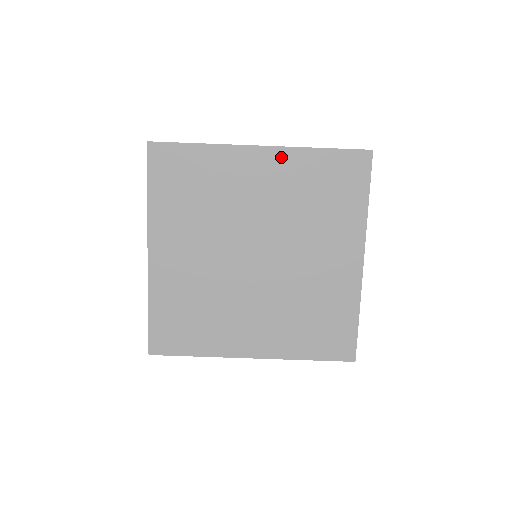
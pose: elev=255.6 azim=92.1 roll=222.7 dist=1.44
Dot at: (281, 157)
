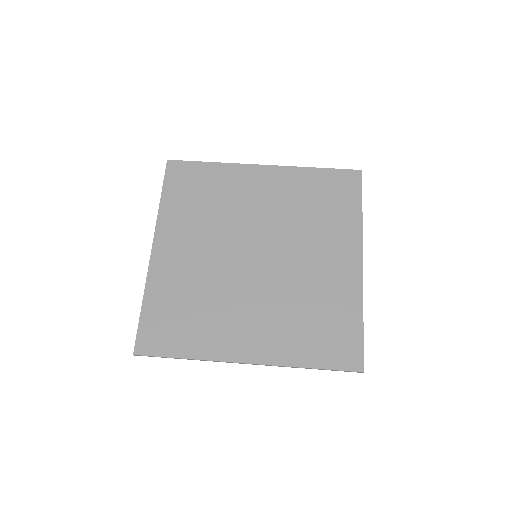
Dot at: (281, 174)
